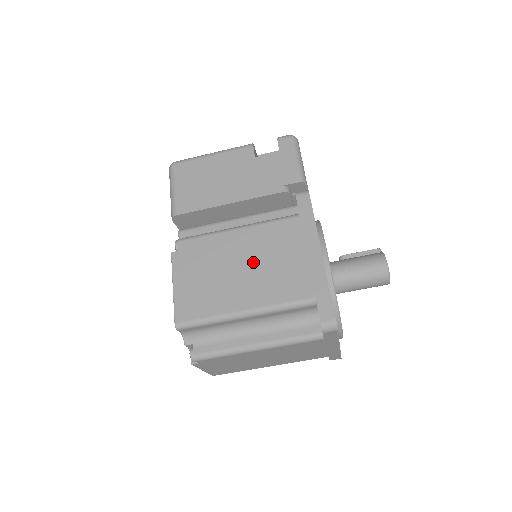
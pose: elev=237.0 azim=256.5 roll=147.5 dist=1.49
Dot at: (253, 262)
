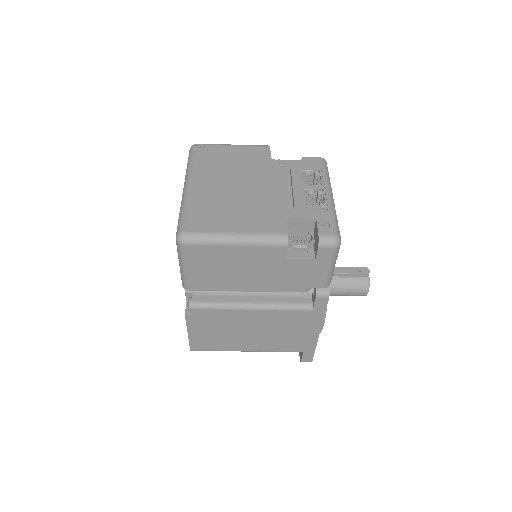
Dot at: (261, 330)
